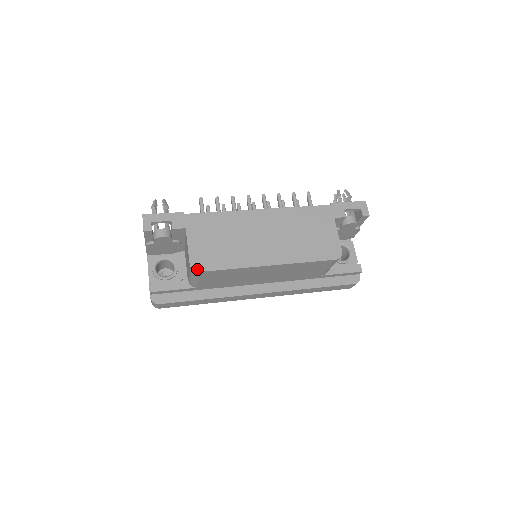
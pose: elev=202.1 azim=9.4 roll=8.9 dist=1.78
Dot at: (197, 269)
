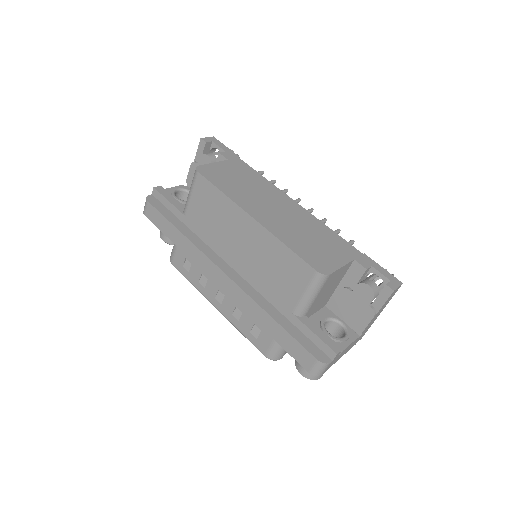
Dot at: (199, 170)
